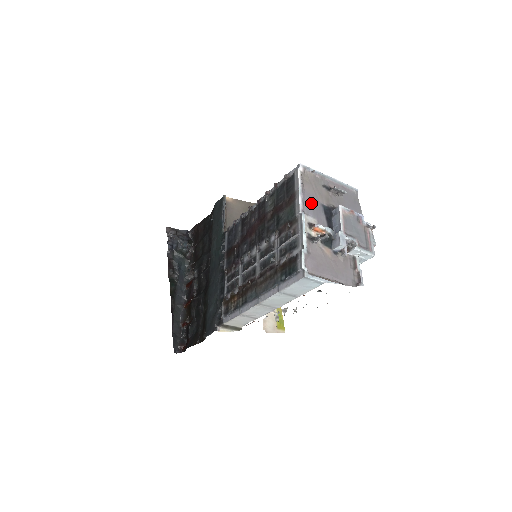
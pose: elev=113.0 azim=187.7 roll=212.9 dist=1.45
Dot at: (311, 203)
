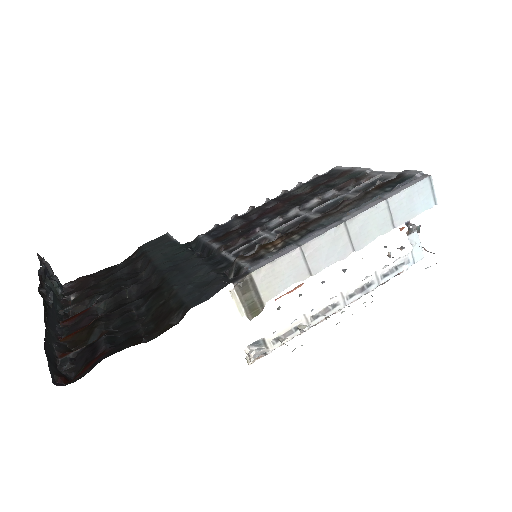
Dot at: occluded
